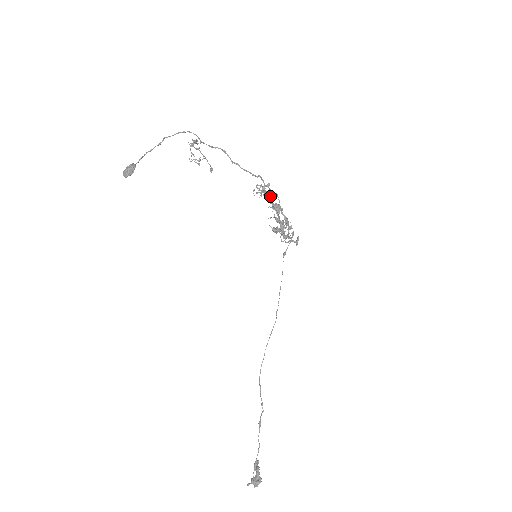
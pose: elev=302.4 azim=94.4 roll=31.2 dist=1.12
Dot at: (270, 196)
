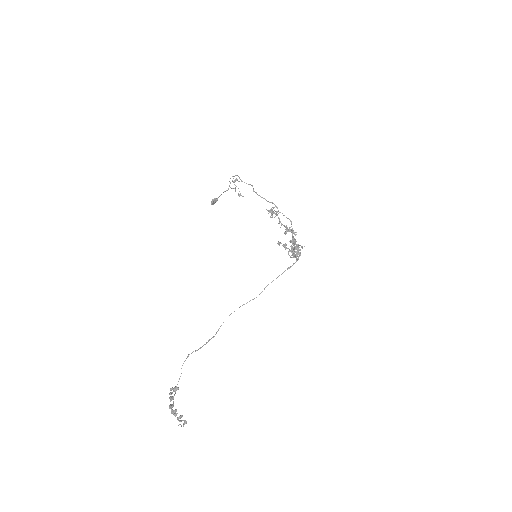
Dot at: occluded
